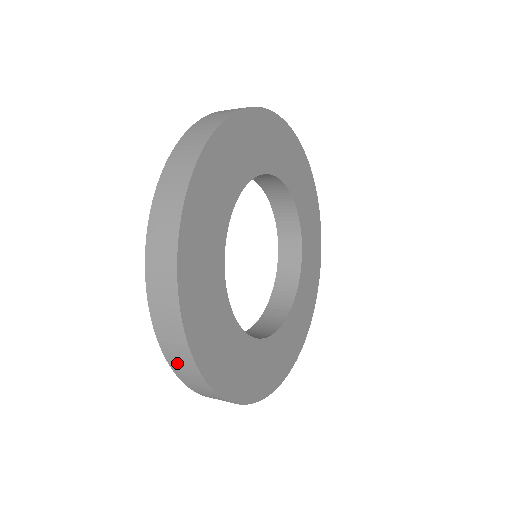
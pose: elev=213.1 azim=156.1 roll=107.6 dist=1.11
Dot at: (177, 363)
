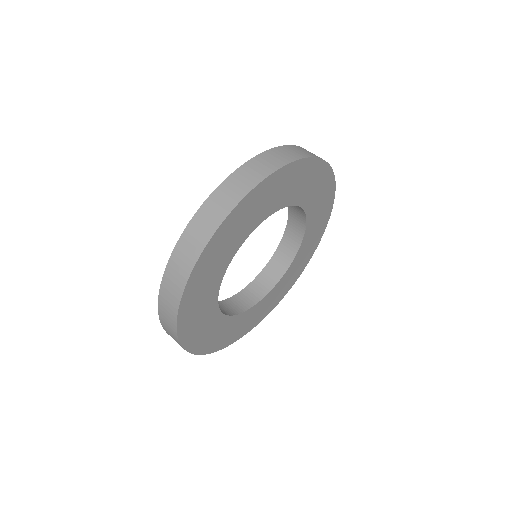
Dot at: (165, 320)
